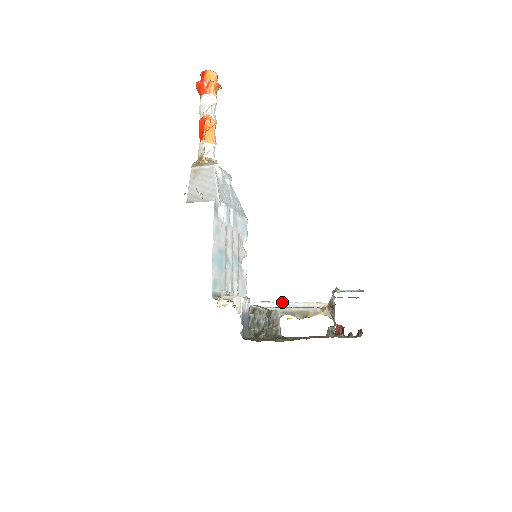
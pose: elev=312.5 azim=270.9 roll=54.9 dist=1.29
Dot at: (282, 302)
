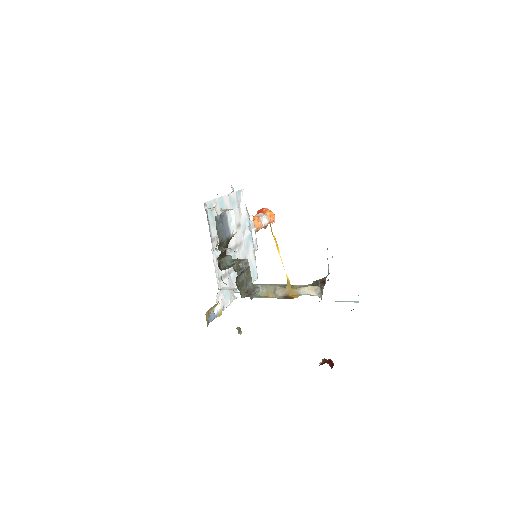
Dot at: occluded
